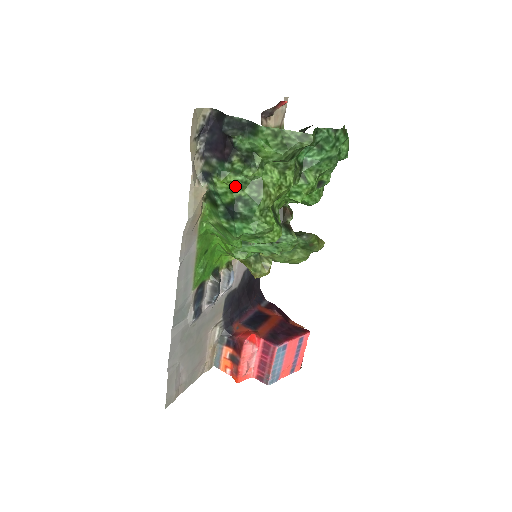
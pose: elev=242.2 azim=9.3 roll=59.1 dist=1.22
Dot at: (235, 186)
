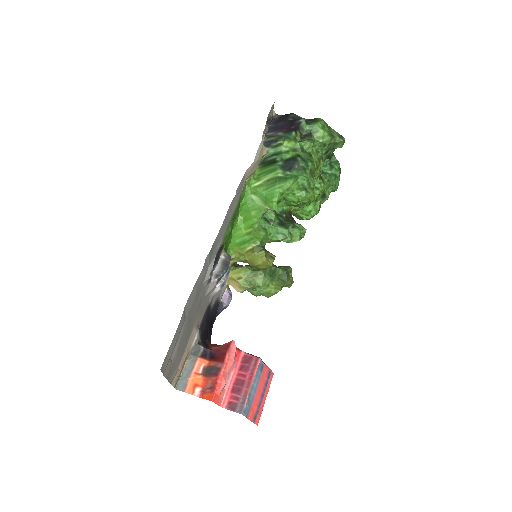
Dot at: (297, 148)
